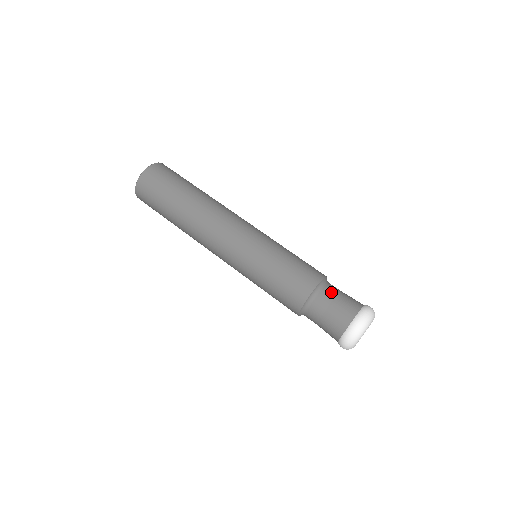
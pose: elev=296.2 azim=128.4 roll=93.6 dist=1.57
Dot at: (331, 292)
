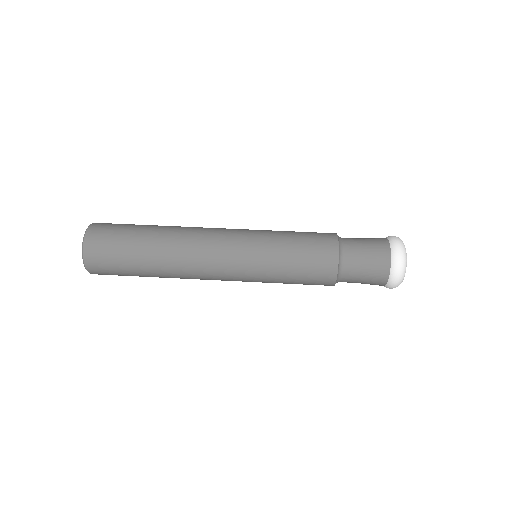
Dot at: (354, 255)
